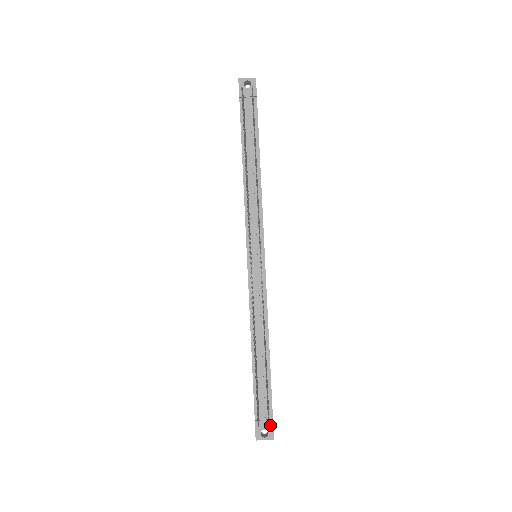
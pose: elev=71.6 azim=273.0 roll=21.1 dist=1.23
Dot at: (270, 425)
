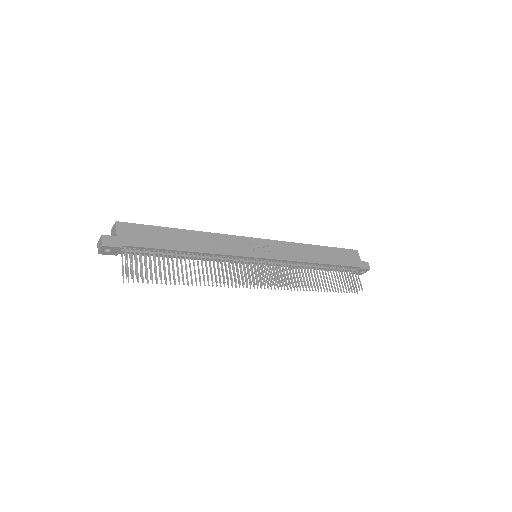
Dot at: (362, 270)
